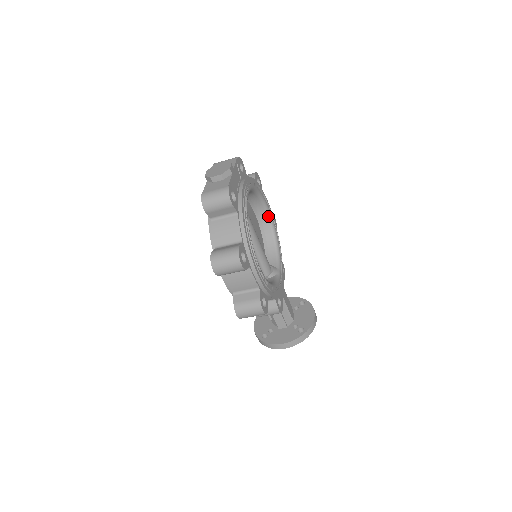
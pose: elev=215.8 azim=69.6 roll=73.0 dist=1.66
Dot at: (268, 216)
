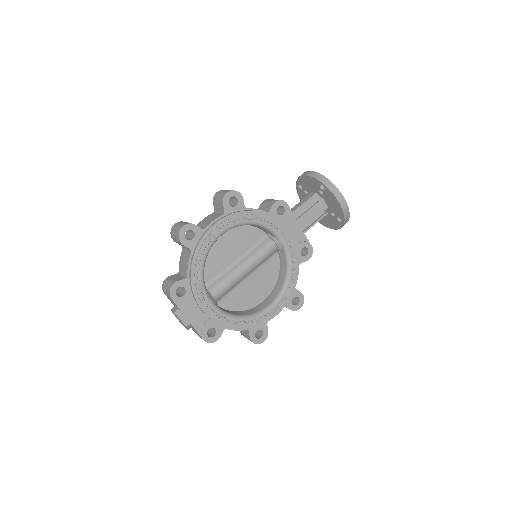
Dot at: occluded
